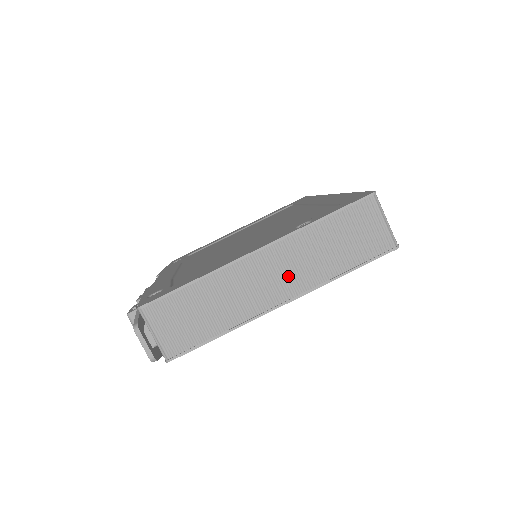
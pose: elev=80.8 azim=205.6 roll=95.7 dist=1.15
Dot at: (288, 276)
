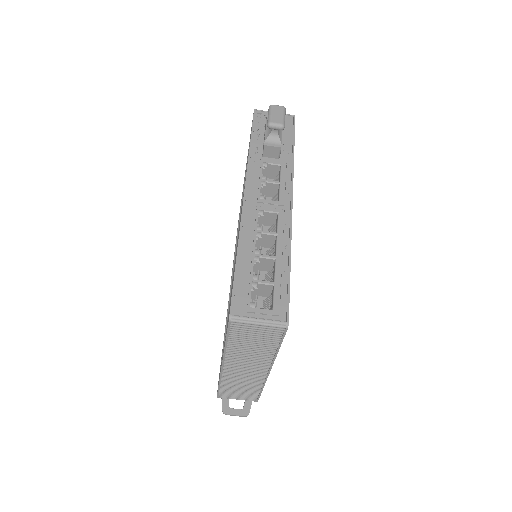
Dot at: (252, 365)
